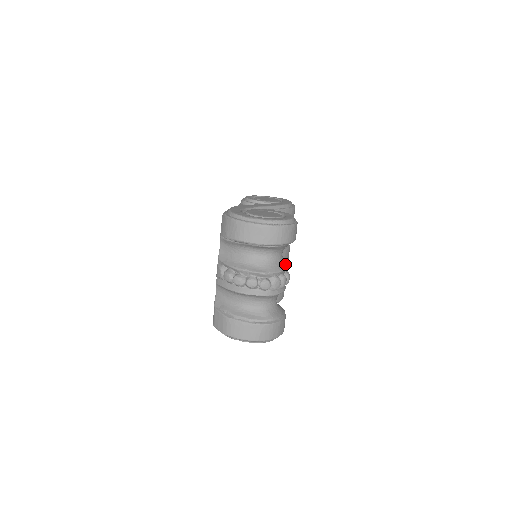
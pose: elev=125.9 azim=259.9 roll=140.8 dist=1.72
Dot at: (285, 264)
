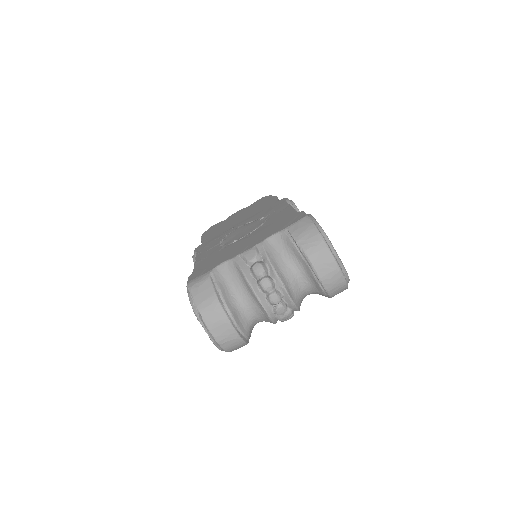
Dot at: occluded
